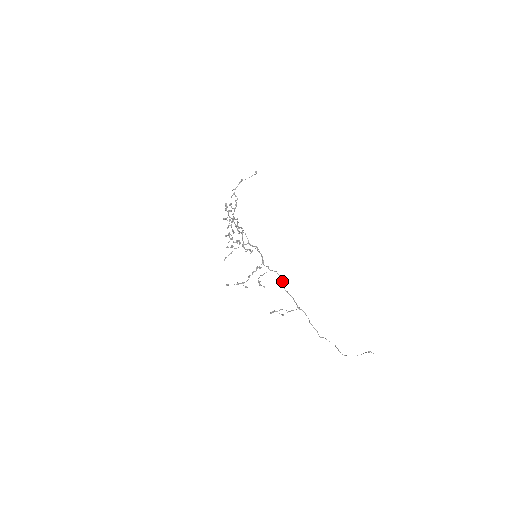
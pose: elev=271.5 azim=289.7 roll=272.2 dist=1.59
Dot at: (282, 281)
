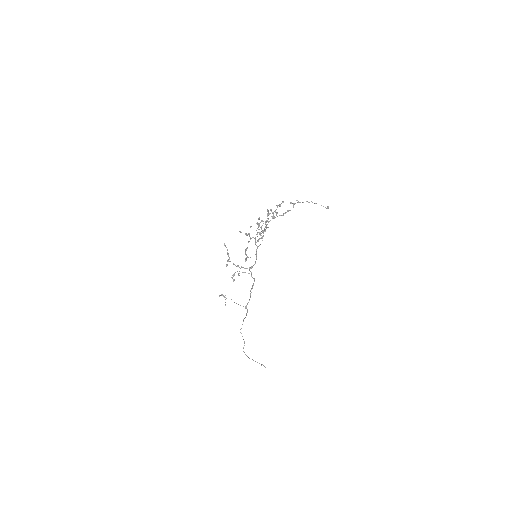
Dot at: (252, 287)
